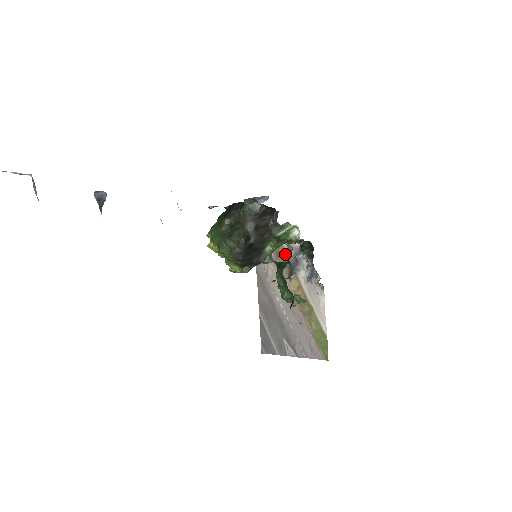
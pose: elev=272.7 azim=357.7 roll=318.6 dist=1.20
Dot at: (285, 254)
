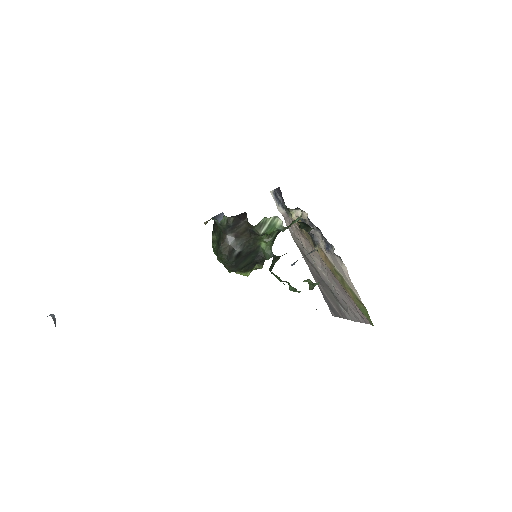
Dot at: occluded
